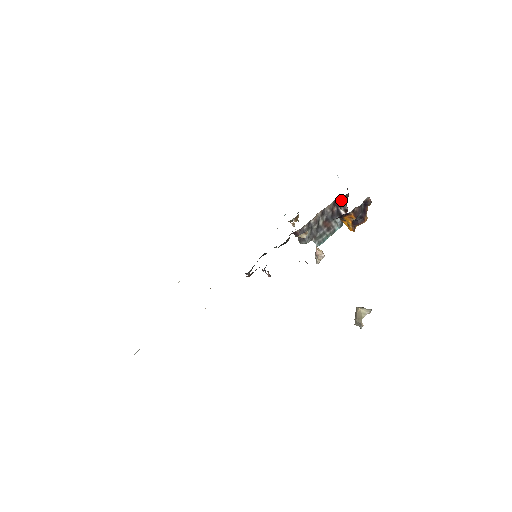
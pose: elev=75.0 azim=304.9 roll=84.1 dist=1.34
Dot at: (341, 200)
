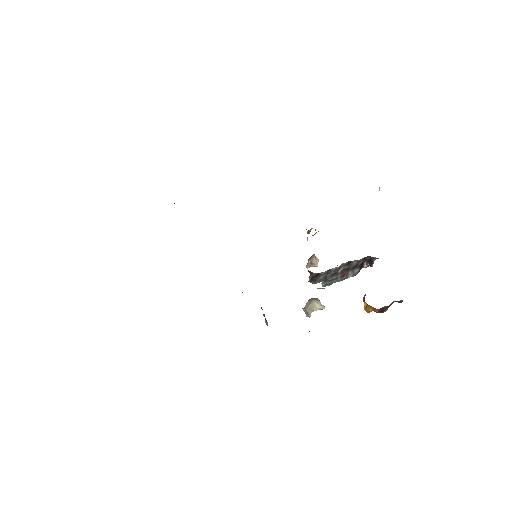
Dot at: (373, 259)
